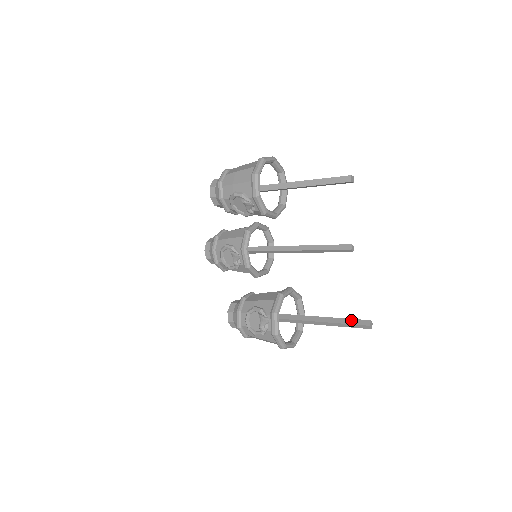
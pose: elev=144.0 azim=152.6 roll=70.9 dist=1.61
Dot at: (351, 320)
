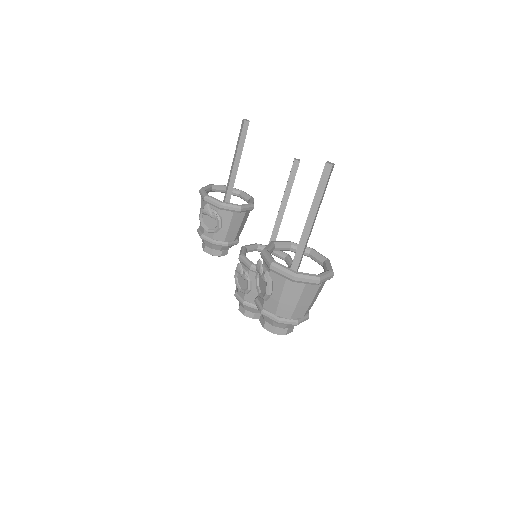
Dot at: (319, 184)
